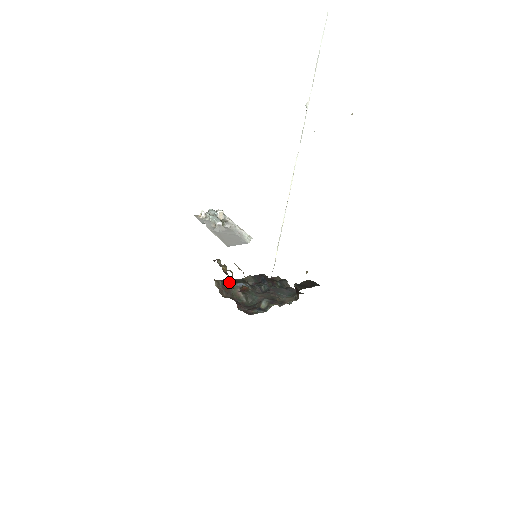
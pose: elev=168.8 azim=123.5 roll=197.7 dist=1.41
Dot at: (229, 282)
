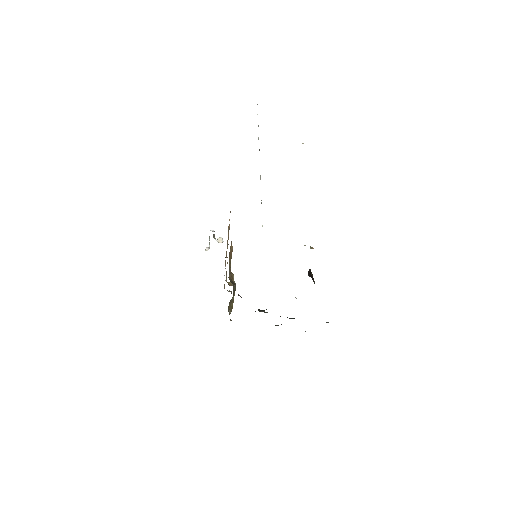
Dot at: occluded
